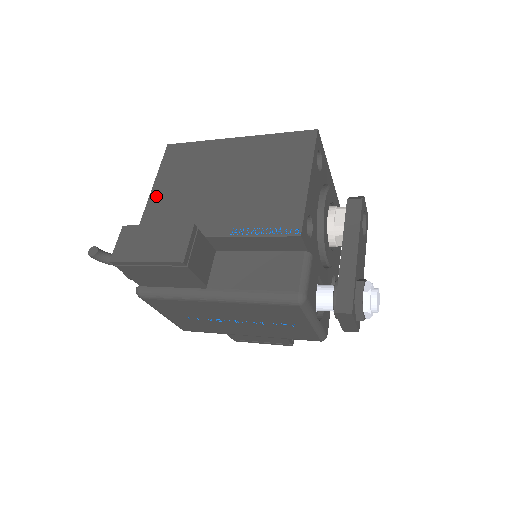
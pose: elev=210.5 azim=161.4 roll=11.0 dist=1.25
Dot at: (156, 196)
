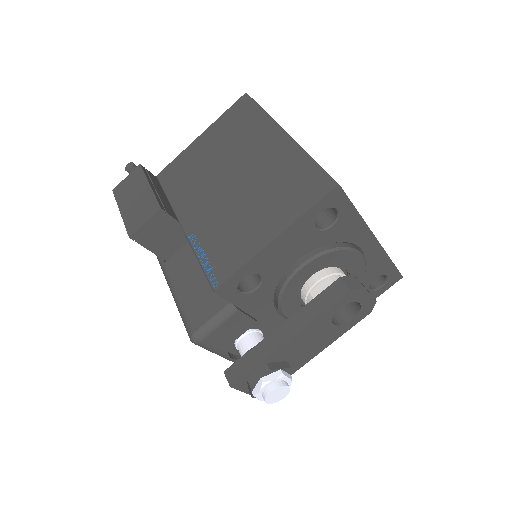
Dot at: (194, 147)
